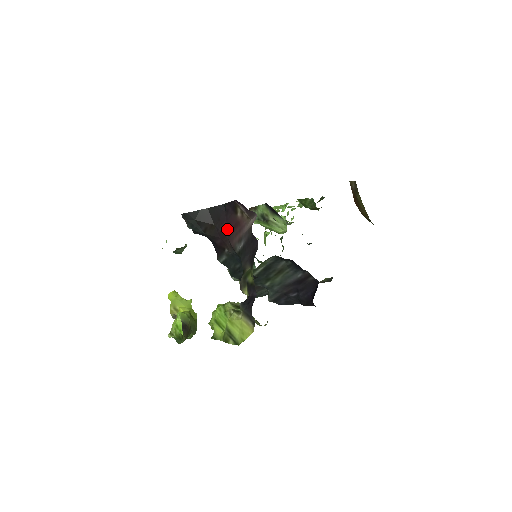
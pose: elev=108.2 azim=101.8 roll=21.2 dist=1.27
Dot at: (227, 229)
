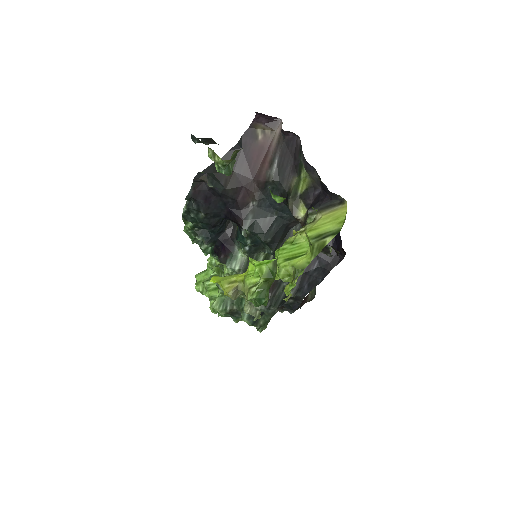
Dot at: (249, 168)
